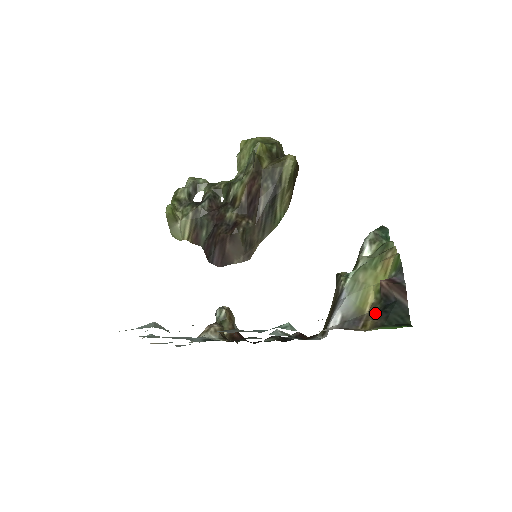
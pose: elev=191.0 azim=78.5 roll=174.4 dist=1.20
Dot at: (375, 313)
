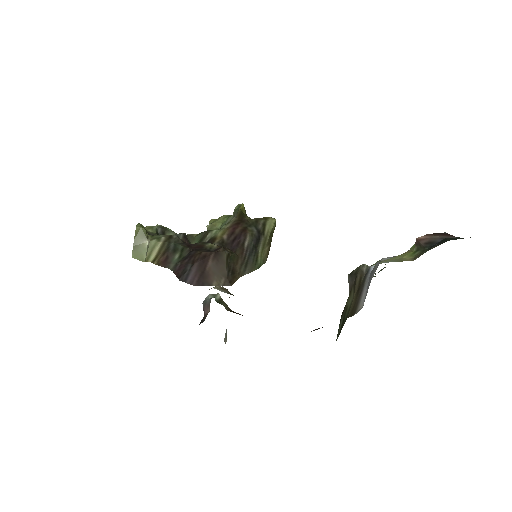
Dot at: (426, 251)
